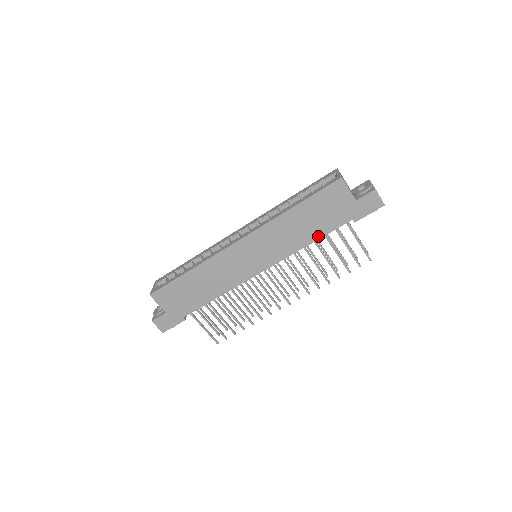
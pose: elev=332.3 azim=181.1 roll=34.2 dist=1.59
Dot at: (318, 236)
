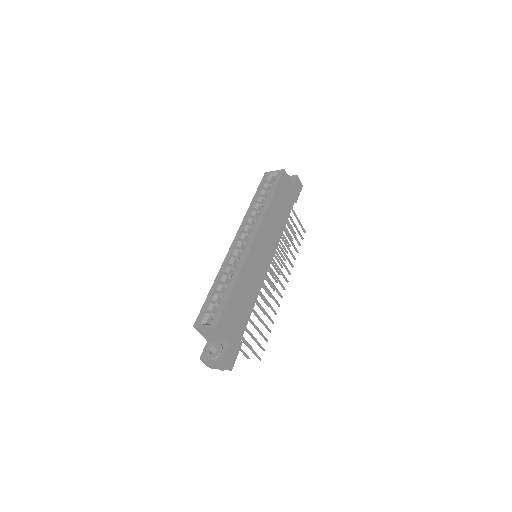
Dot at: (286, 219)
